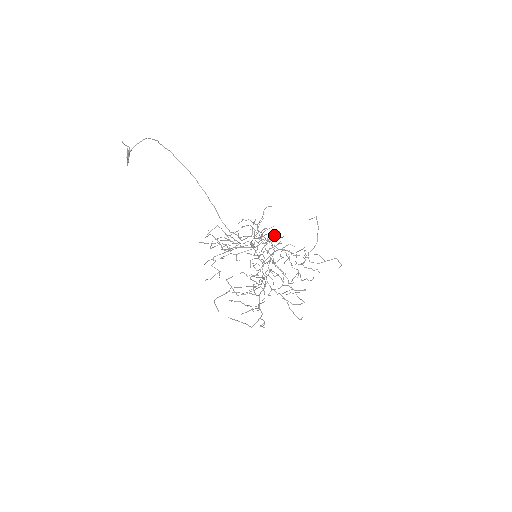
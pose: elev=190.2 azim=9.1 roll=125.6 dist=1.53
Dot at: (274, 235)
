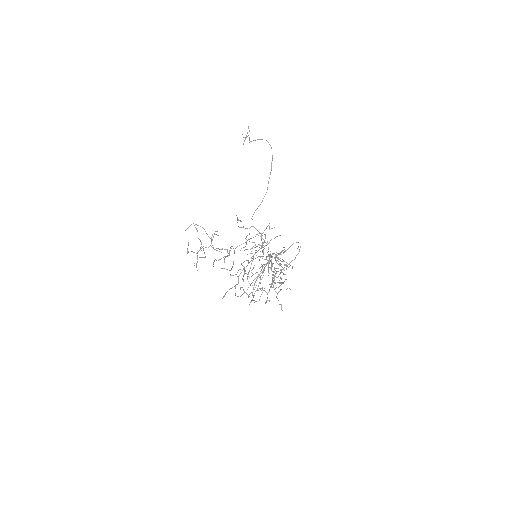
Dot at: occluded
